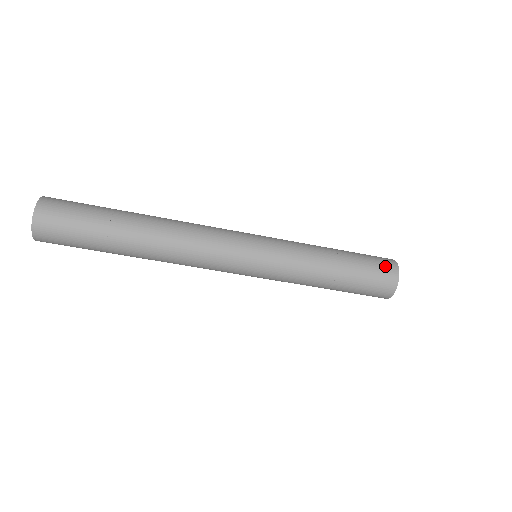
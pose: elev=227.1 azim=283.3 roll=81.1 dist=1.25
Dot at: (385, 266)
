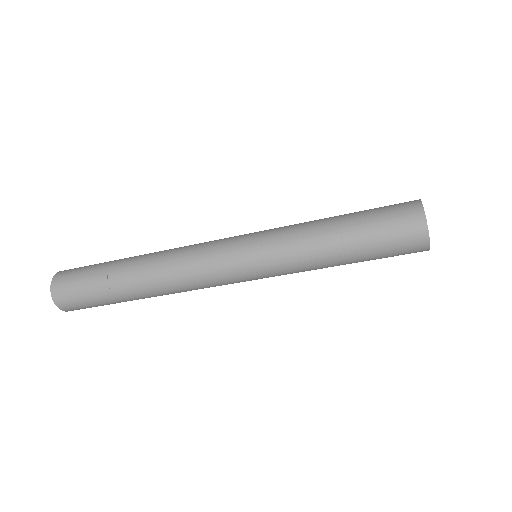
Dot at: (407, 232)
